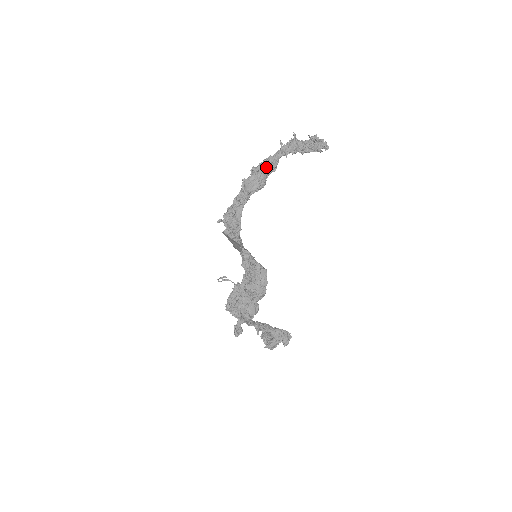
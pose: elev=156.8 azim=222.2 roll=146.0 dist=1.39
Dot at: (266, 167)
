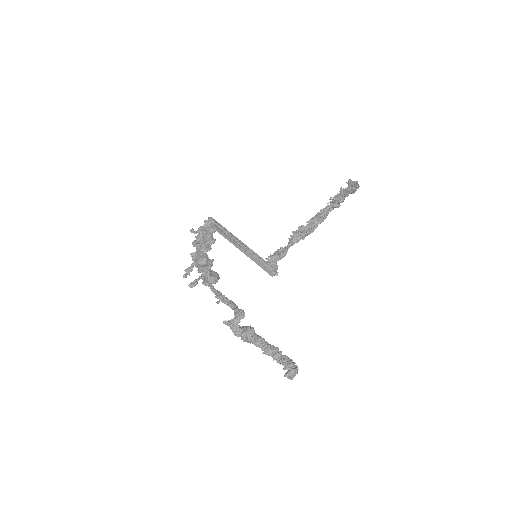
Dot at: (317, 217)
